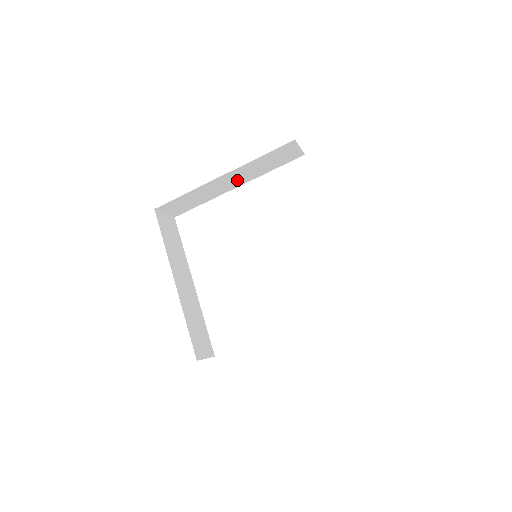
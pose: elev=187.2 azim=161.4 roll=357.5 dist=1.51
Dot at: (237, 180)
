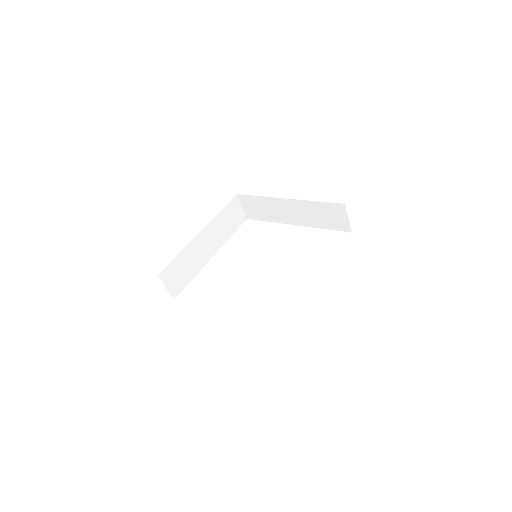
Dot at: (297, 216)
